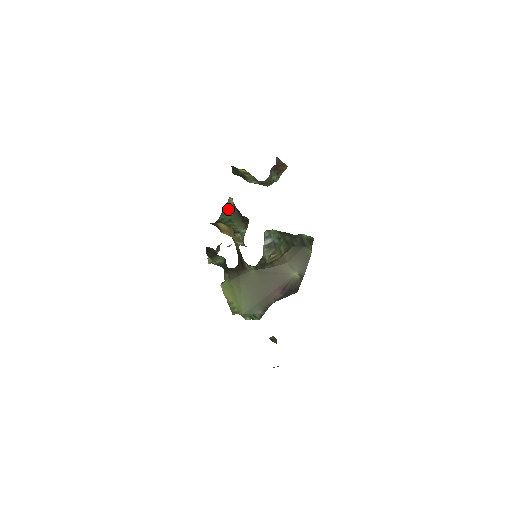
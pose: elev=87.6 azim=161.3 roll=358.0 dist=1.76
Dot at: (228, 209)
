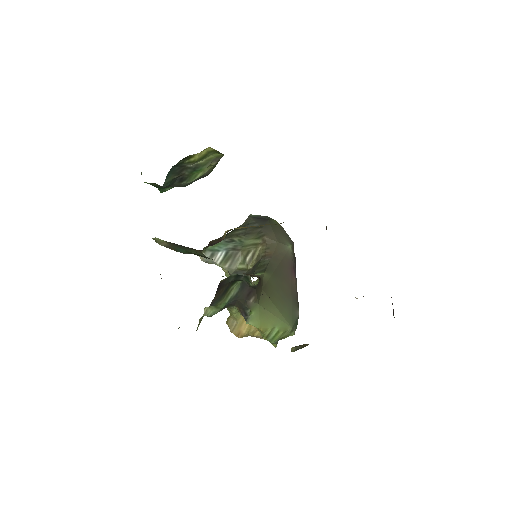
Dot at: (171, 246)
